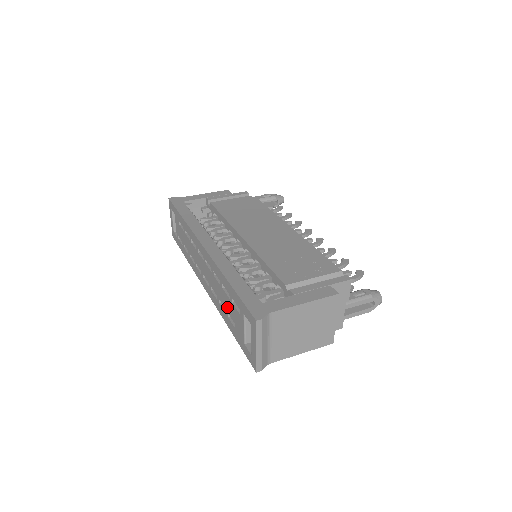
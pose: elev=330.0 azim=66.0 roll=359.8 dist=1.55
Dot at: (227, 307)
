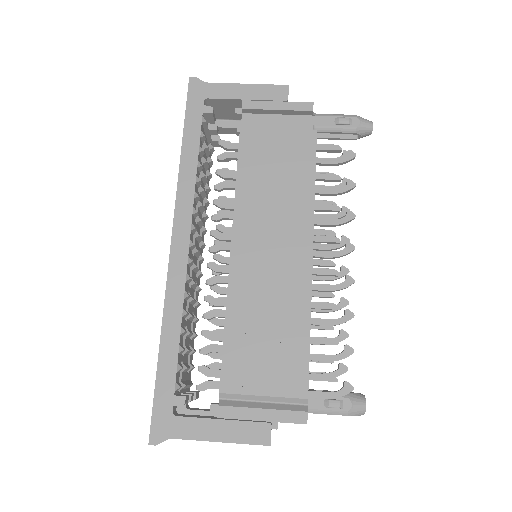
Dot at: occluded
